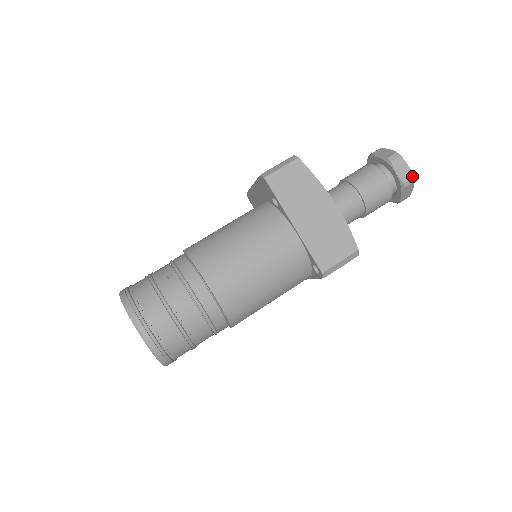
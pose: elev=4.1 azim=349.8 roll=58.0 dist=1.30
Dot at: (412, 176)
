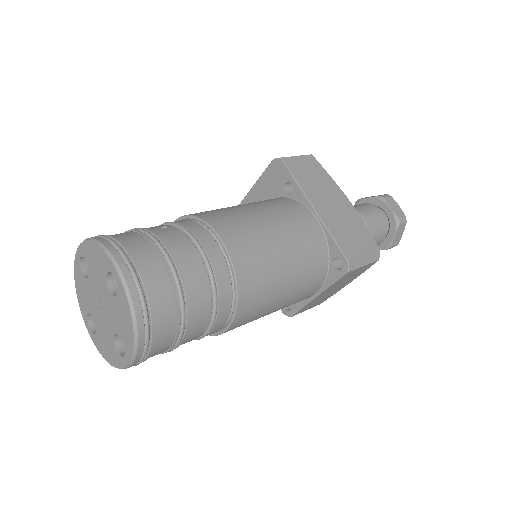
Dot at: (404, 215)
